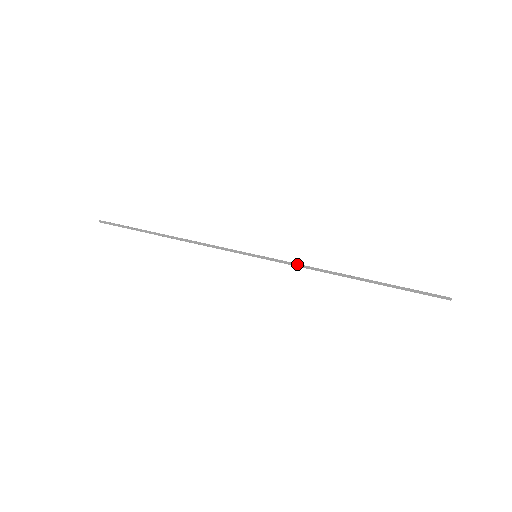
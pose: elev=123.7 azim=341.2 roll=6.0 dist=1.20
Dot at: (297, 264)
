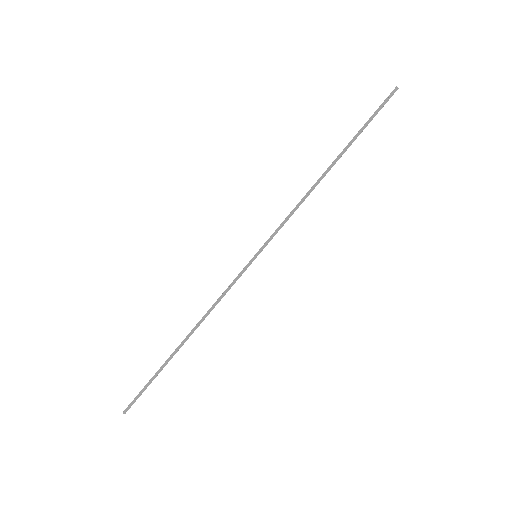
Dot at: (287, 218)
